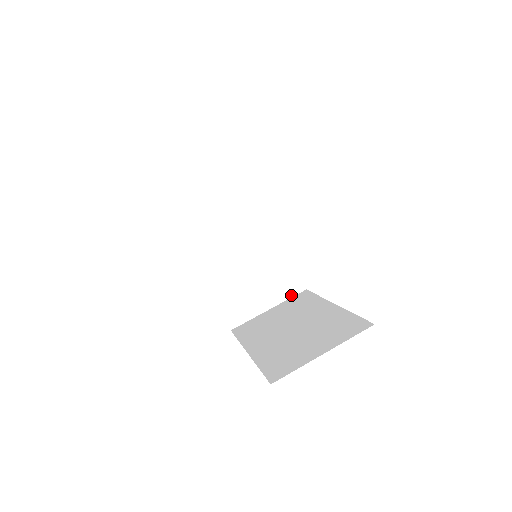
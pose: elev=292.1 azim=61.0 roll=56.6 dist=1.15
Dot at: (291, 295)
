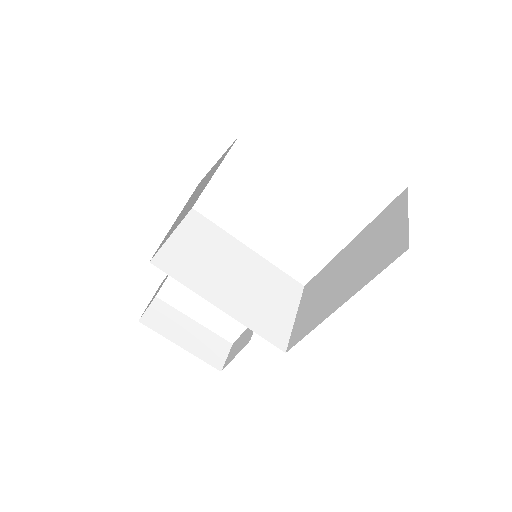
Dot at: (299, 296)
